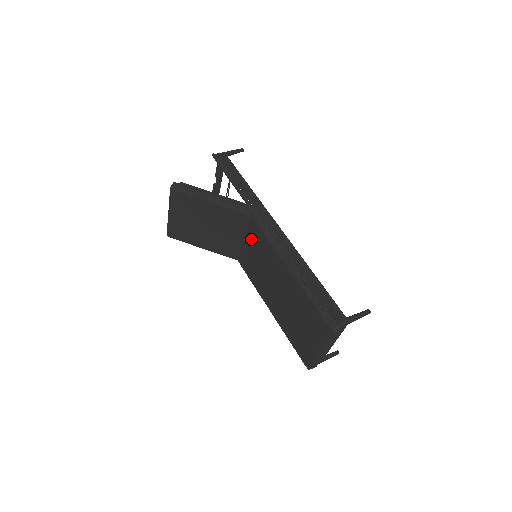
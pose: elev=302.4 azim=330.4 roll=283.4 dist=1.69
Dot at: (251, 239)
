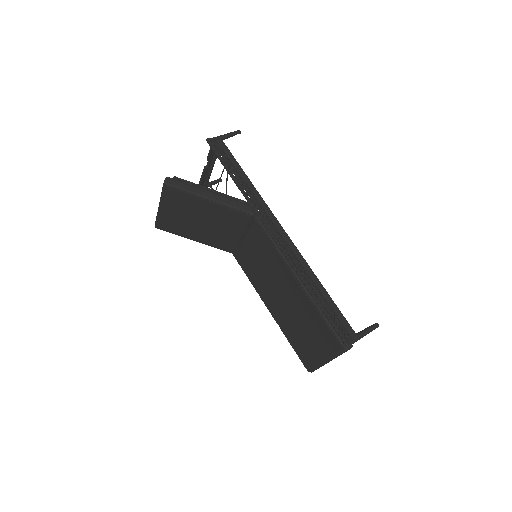
Dot at: (251, 239)
